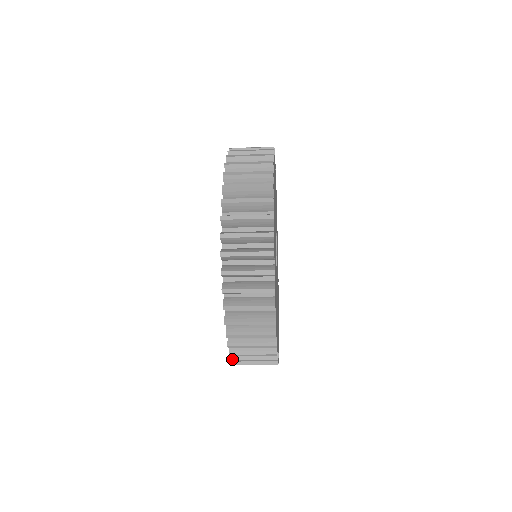
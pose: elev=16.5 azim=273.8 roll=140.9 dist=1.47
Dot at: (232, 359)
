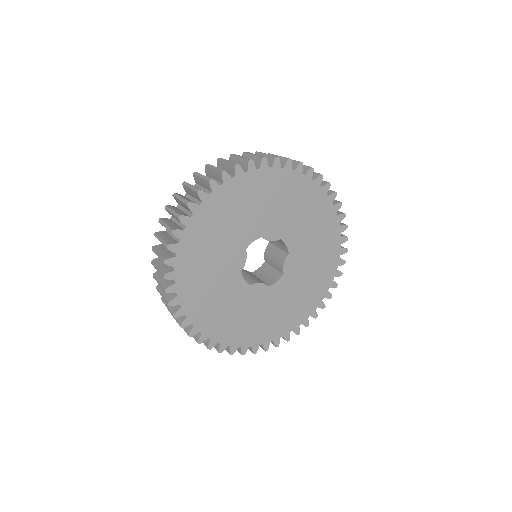
Dot at: occluded
